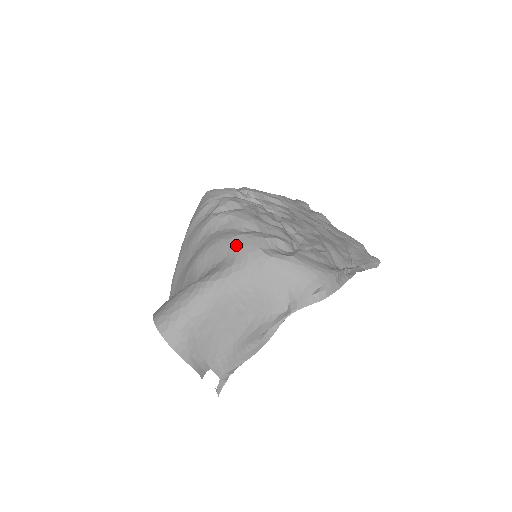
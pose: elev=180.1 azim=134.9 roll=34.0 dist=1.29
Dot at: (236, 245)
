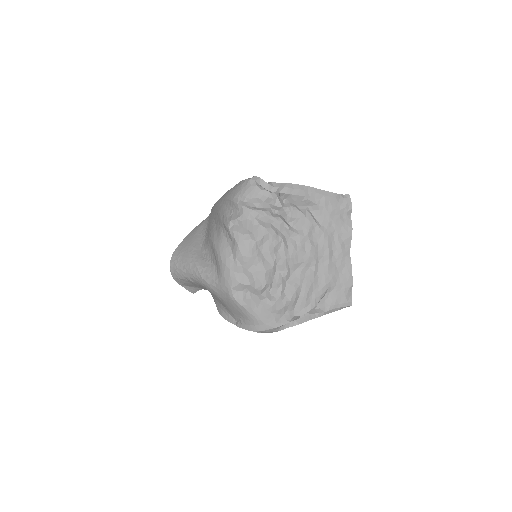
Dot at: (222, 272)
